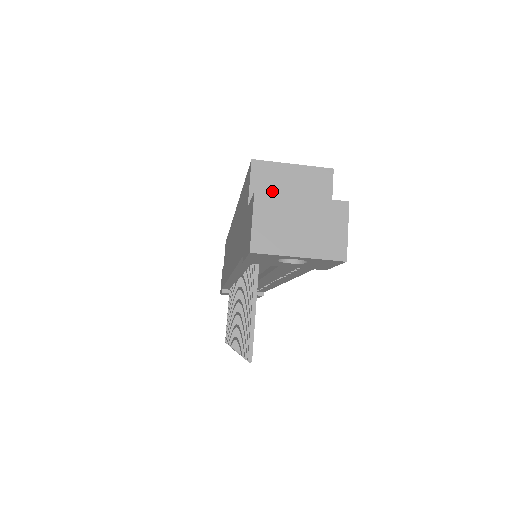
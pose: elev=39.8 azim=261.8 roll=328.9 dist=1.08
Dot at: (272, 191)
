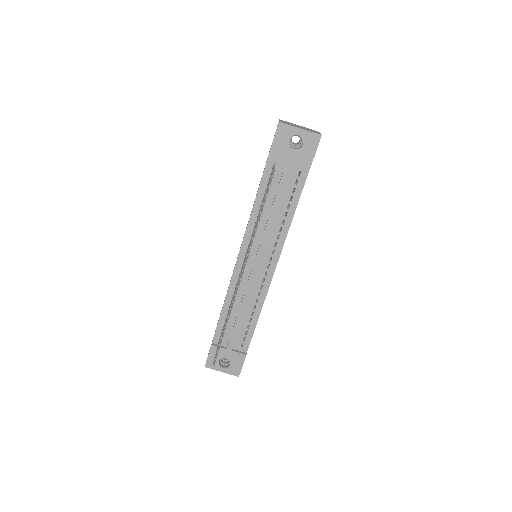
Dot at: occluded
